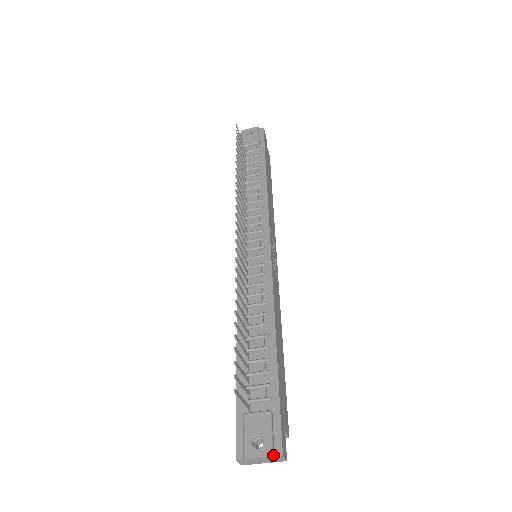
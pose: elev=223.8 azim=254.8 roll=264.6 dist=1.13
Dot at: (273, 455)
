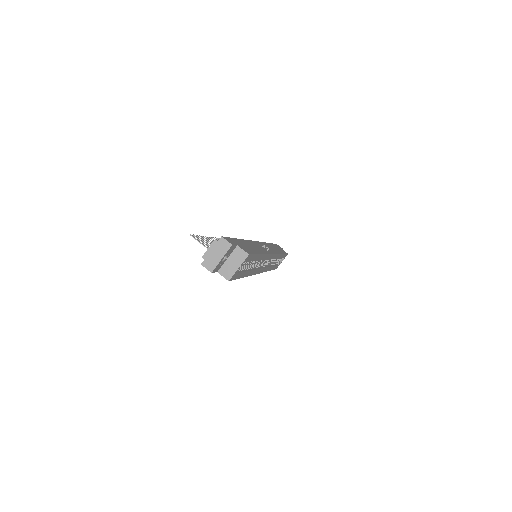
Dot at: (215, 240)
